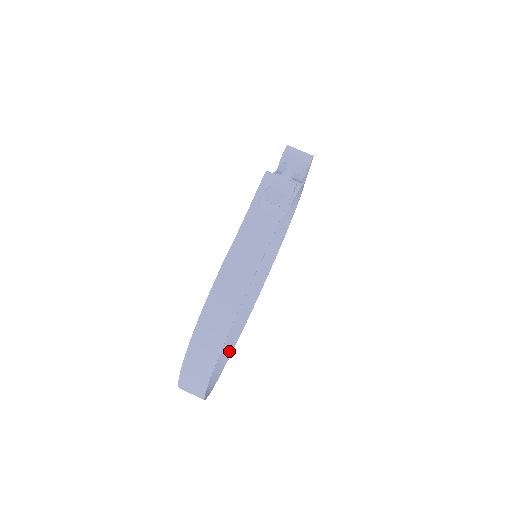
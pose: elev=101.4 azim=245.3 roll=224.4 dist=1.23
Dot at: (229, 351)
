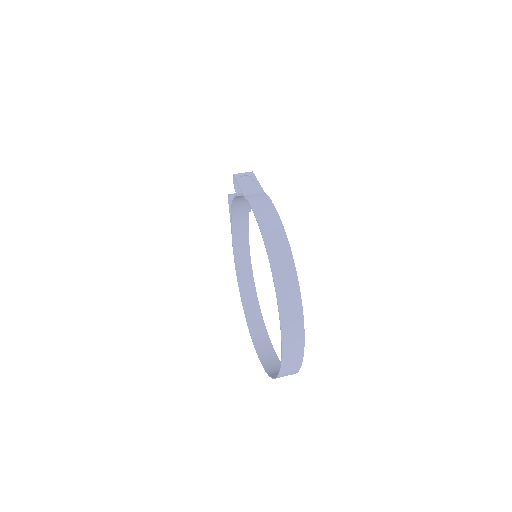
Dot at: occluded
